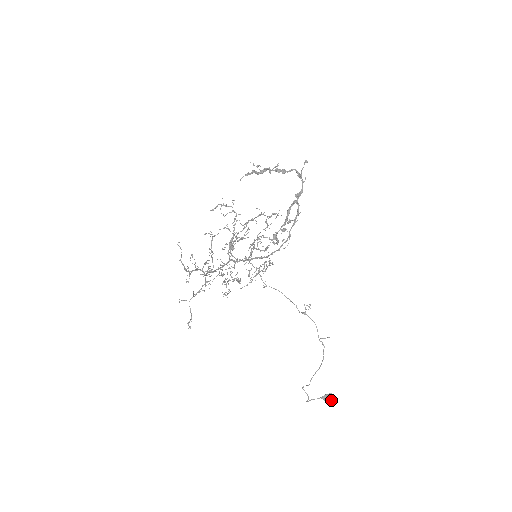
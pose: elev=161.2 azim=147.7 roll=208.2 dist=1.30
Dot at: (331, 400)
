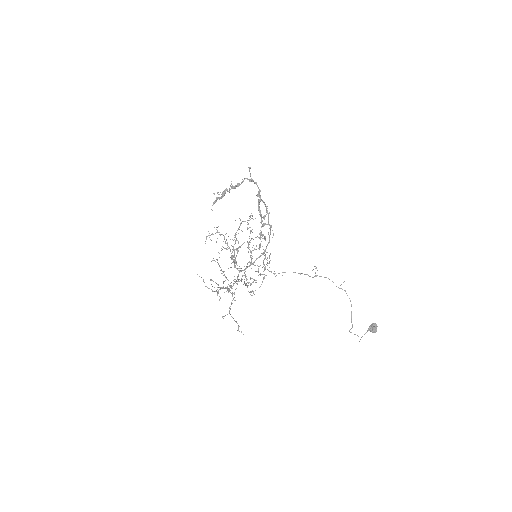
Dot at: (376, 328)
